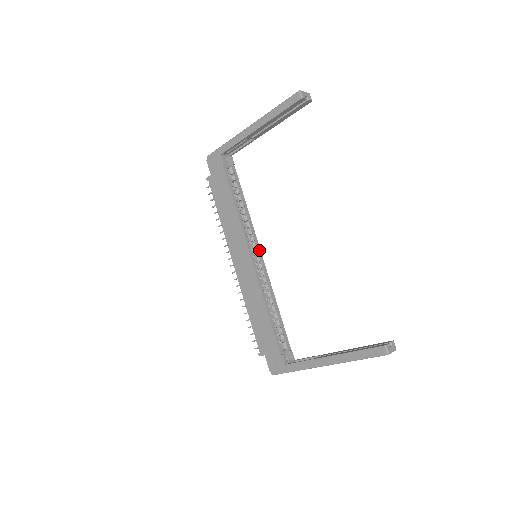
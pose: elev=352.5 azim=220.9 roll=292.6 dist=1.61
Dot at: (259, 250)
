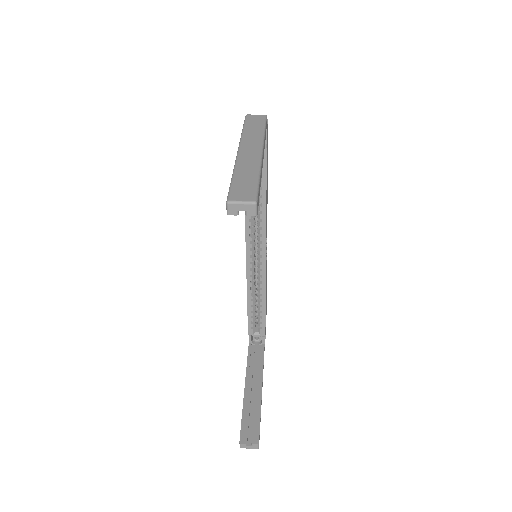
Dot at: (264, 251)
